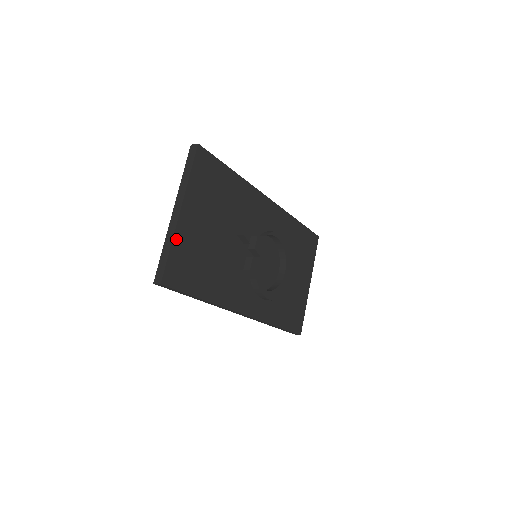
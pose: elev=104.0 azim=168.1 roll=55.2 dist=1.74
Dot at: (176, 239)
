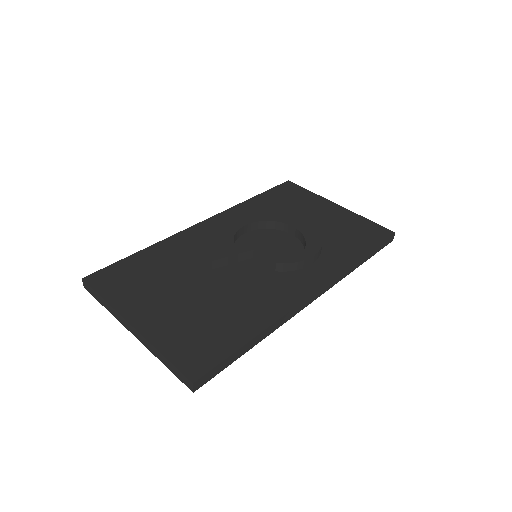
Dot at: (157, 342)
